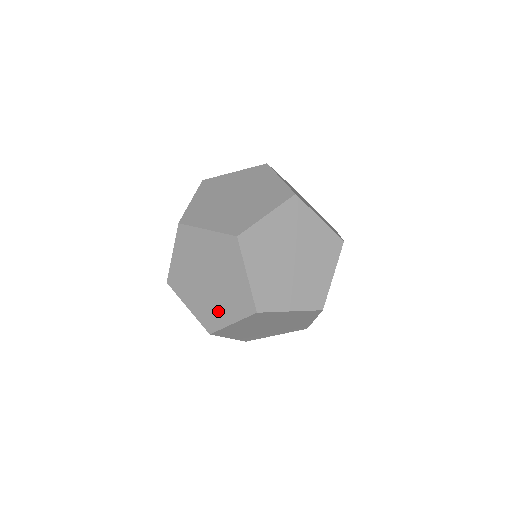
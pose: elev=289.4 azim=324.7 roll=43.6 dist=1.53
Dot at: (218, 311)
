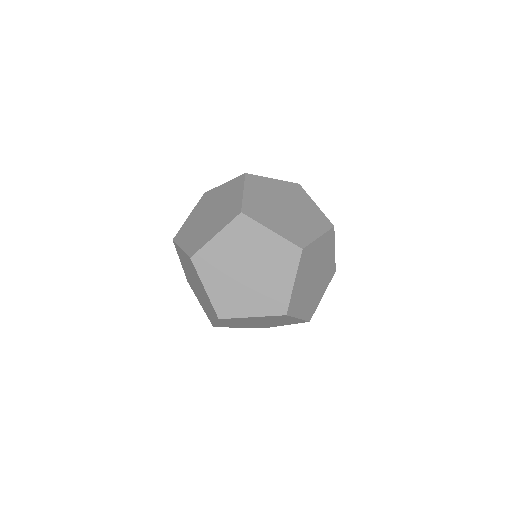
Dot at: (207, 233)
